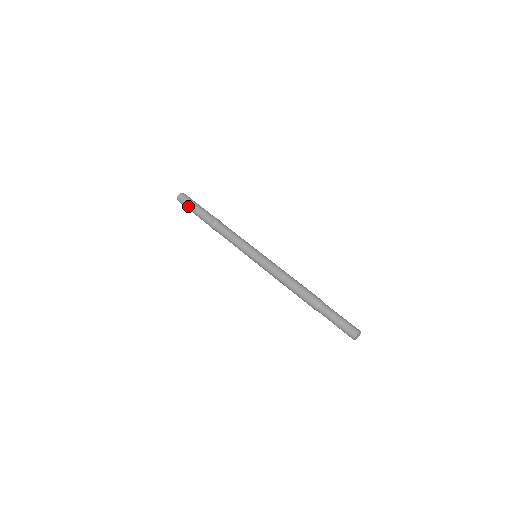
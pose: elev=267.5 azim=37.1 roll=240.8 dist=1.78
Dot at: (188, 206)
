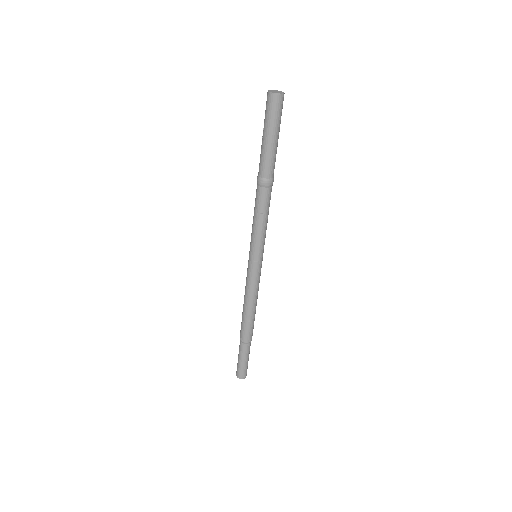
Dot at: (268, 124)
